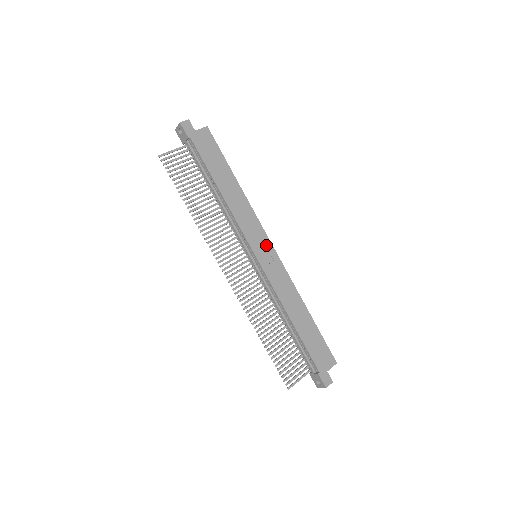
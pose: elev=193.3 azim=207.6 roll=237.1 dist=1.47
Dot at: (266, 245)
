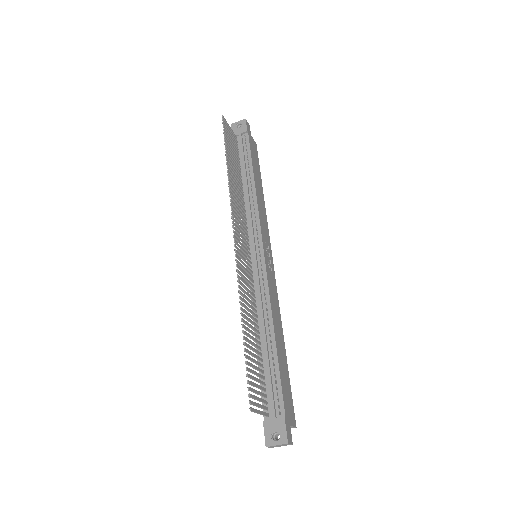
Dot at: (270, 254)
